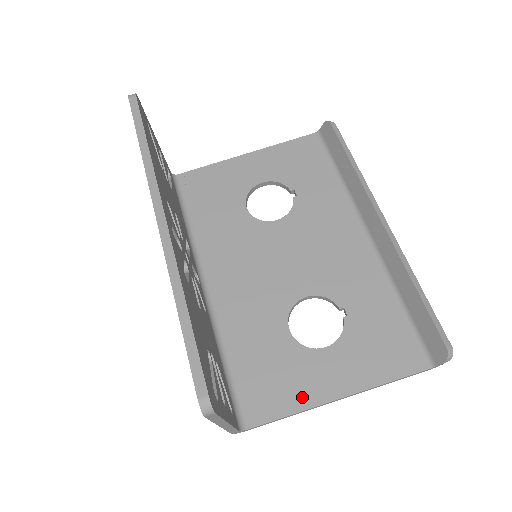
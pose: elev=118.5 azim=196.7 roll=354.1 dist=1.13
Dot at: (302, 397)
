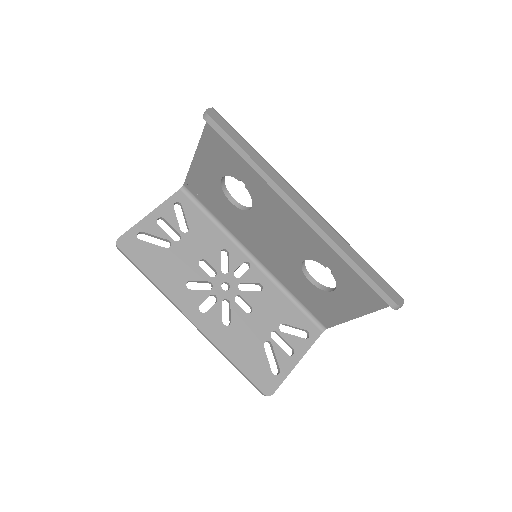
Dot at: (339, 316)
